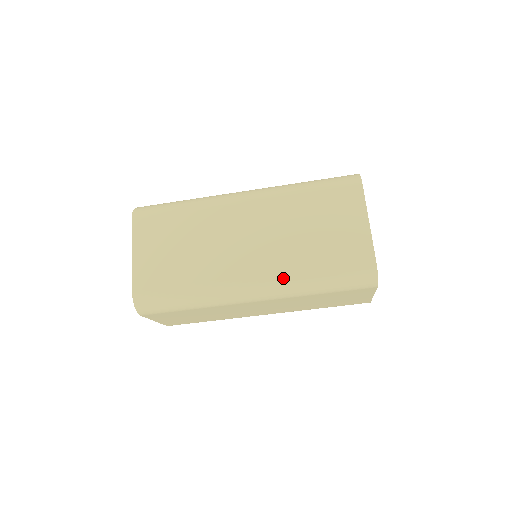
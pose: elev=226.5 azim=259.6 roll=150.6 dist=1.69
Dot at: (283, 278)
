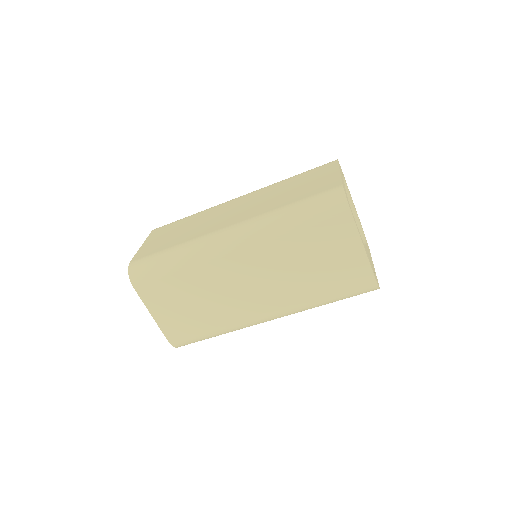
Dot at: (295, 308)
